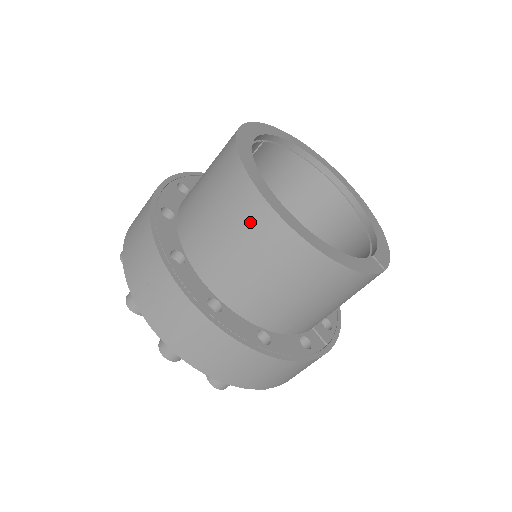
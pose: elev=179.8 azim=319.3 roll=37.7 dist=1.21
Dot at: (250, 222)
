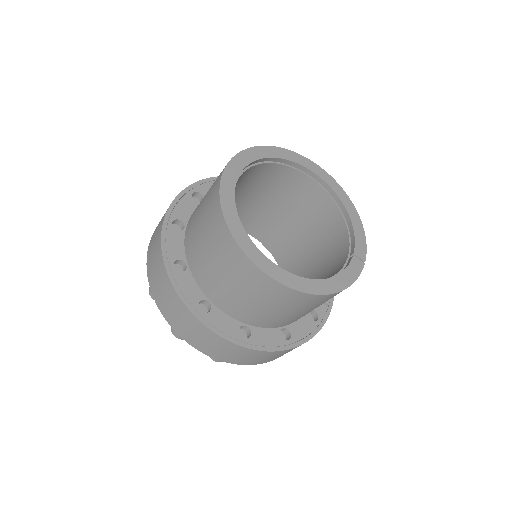
Dot at: (258, 287)
